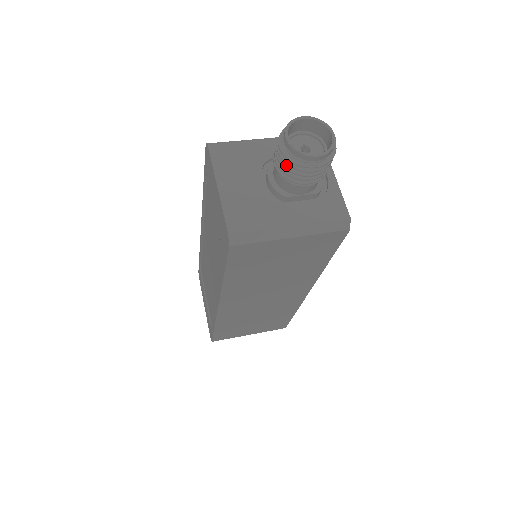
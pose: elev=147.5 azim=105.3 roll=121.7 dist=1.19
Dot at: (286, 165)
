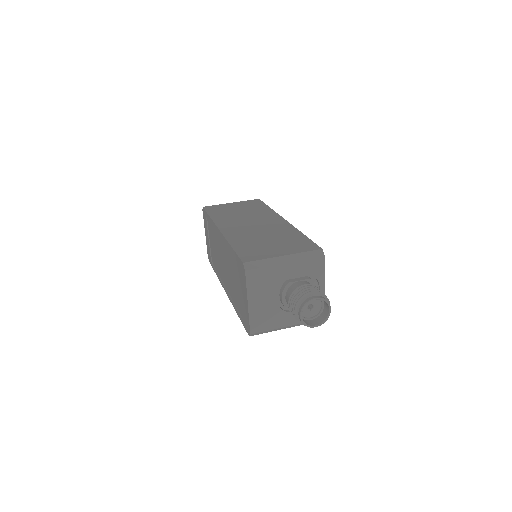
Dot at: occluded
